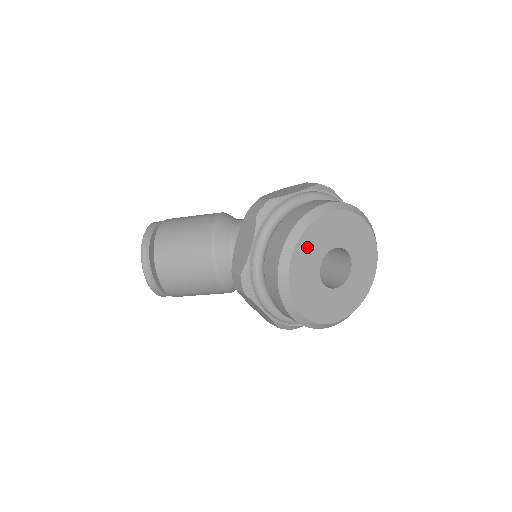
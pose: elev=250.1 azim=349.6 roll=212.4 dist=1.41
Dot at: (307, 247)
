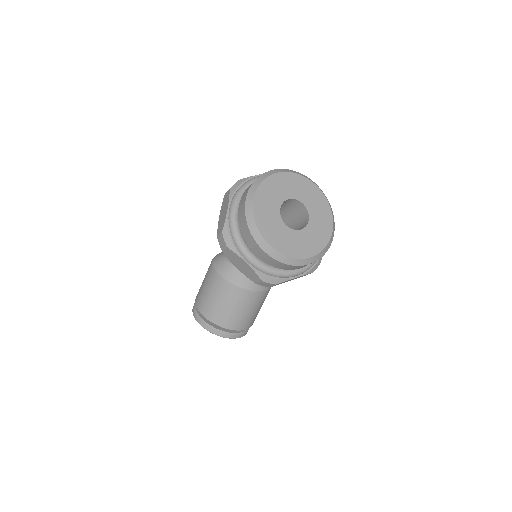
Dot at: (268, 229)
